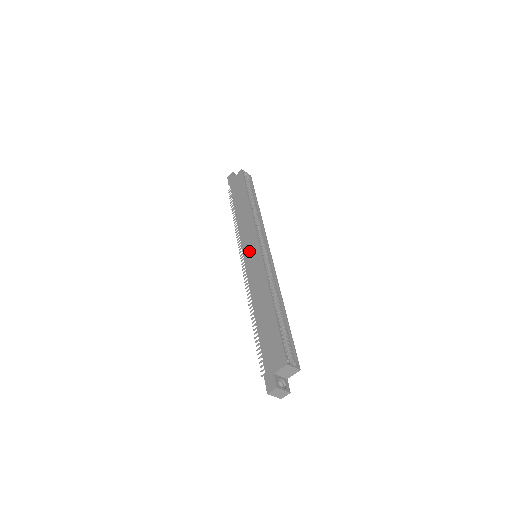
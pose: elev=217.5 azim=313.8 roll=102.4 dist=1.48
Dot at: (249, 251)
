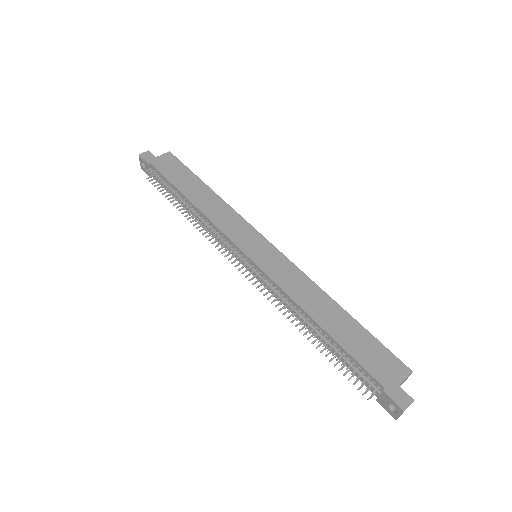
Dot at: (253, 247)
